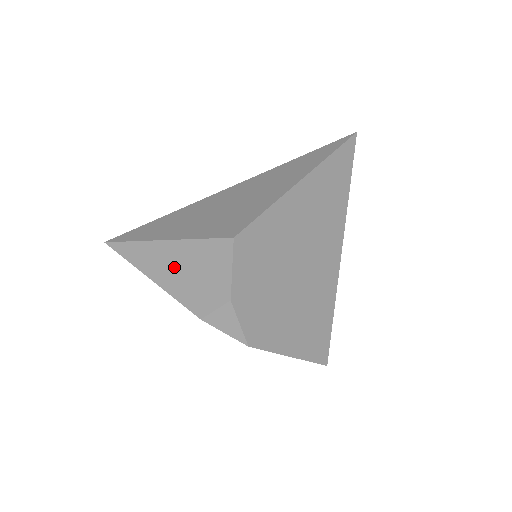
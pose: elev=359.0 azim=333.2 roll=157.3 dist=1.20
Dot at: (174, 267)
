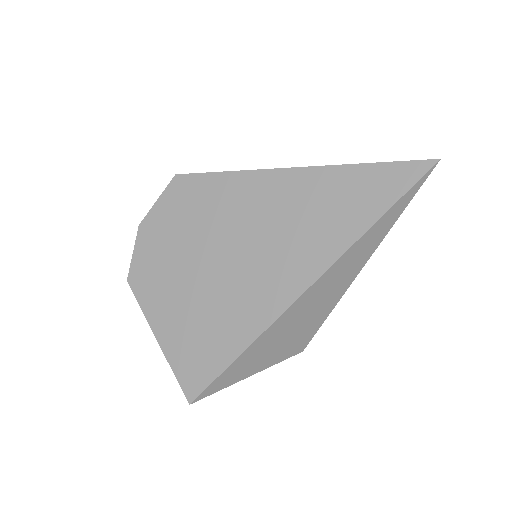
Dot at: occluded
